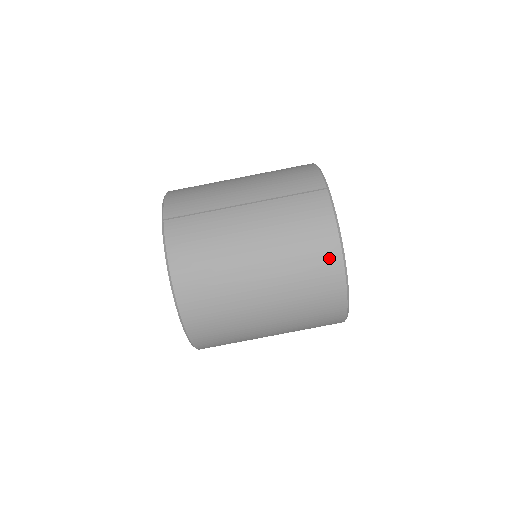
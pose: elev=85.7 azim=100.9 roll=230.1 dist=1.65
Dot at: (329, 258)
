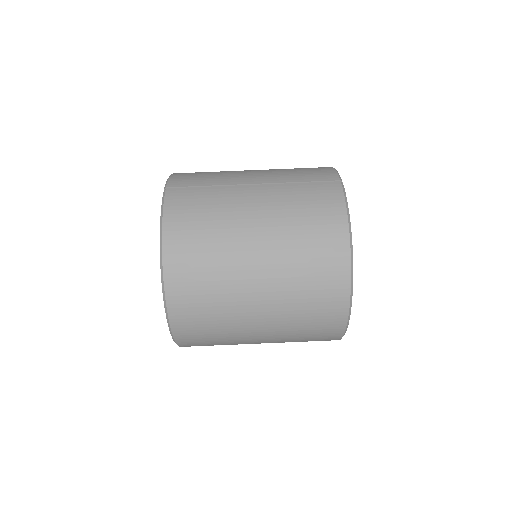
Dot at: (335, 246)
